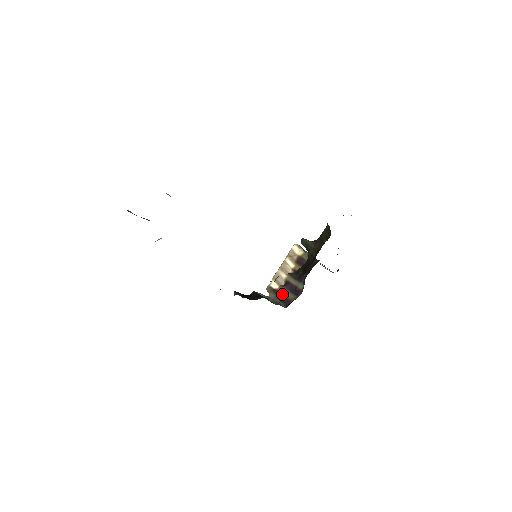
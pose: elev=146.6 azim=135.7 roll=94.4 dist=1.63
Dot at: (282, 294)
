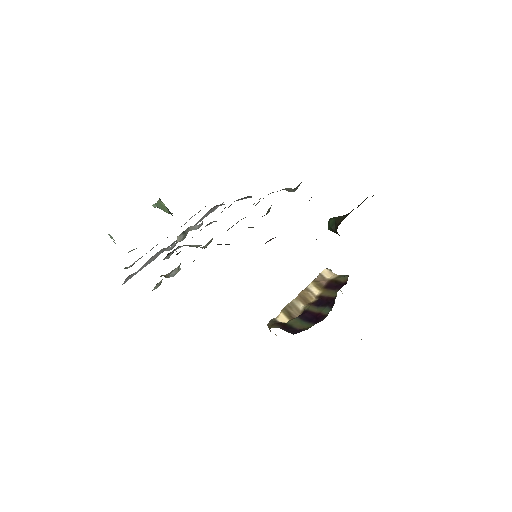
Dot at: (292, 325)
